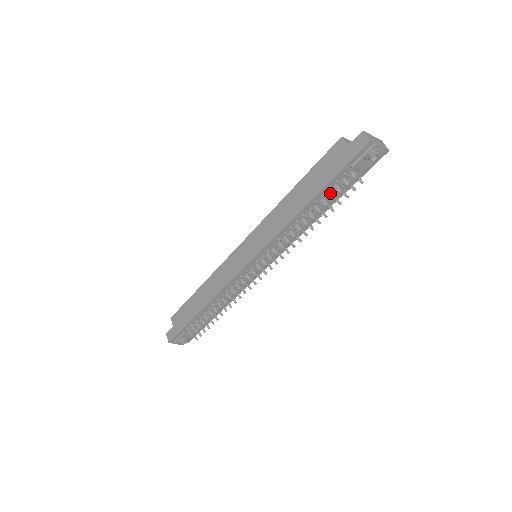
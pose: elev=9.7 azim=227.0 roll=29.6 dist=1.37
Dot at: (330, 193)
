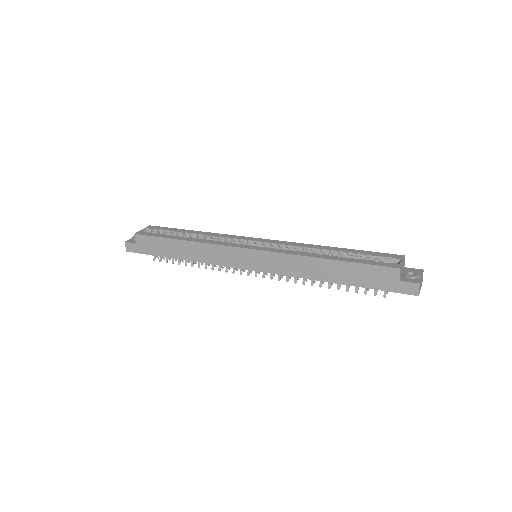
Dot at: occluded
